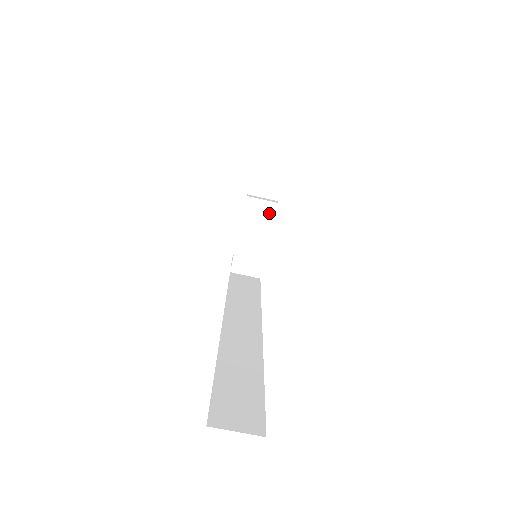
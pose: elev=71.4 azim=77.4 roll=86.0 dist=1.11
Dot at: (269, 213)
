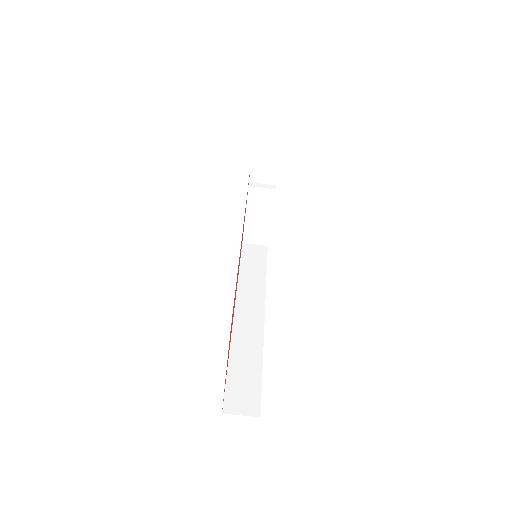
Dot at: (269, 198)
